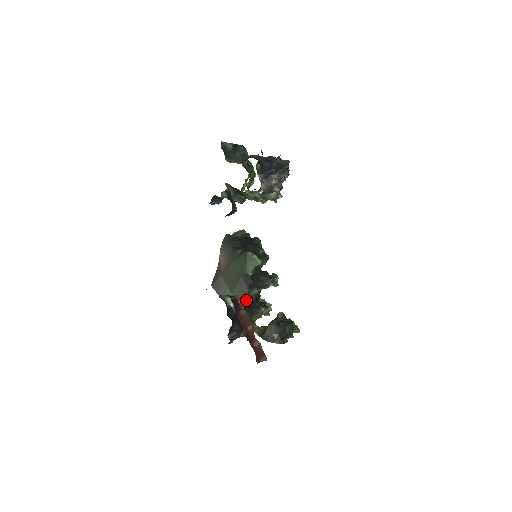
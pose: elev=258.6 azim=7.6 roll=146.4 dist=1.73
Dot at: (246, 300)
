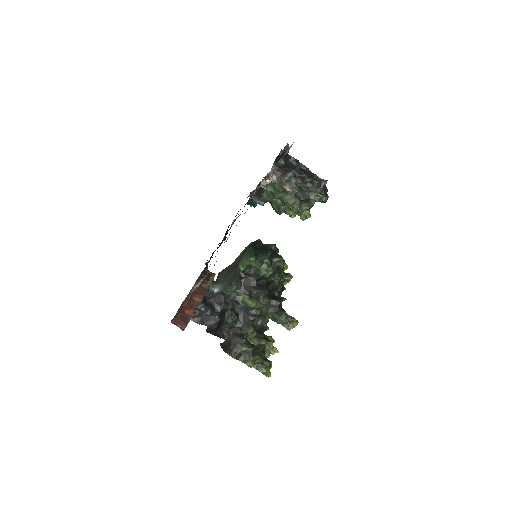
Dot at: (232, 299)
